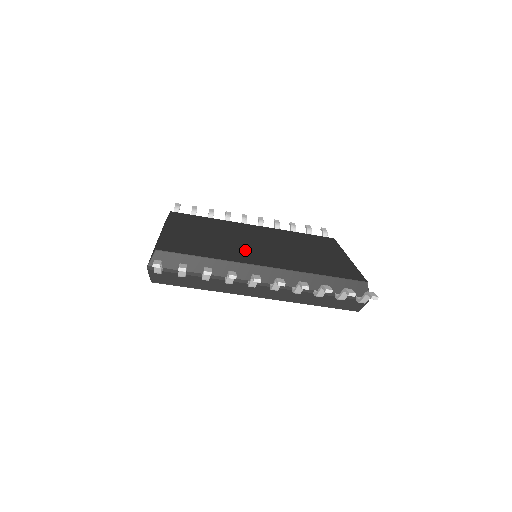
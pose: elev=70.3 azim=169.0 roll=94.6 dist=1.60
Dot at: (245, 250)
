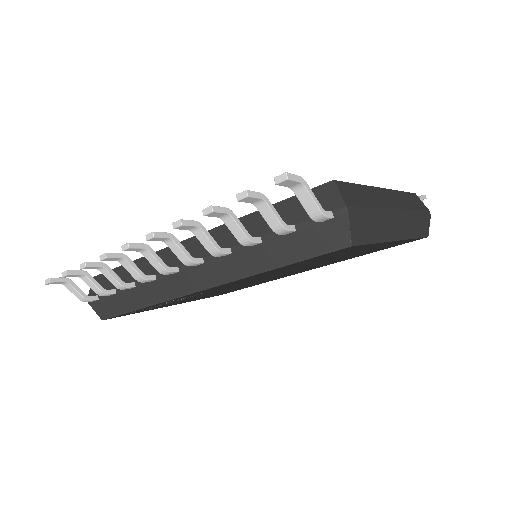
Dot at: occluded
